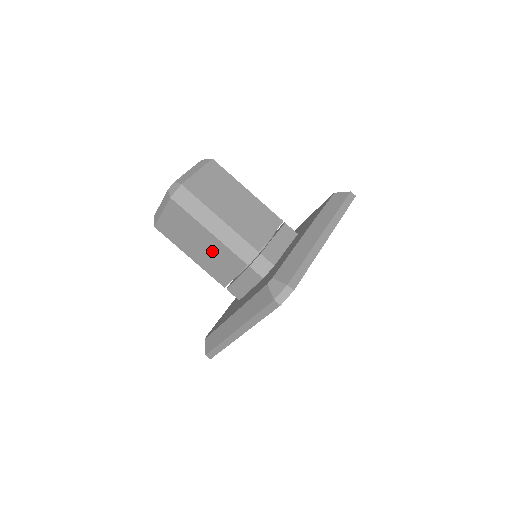
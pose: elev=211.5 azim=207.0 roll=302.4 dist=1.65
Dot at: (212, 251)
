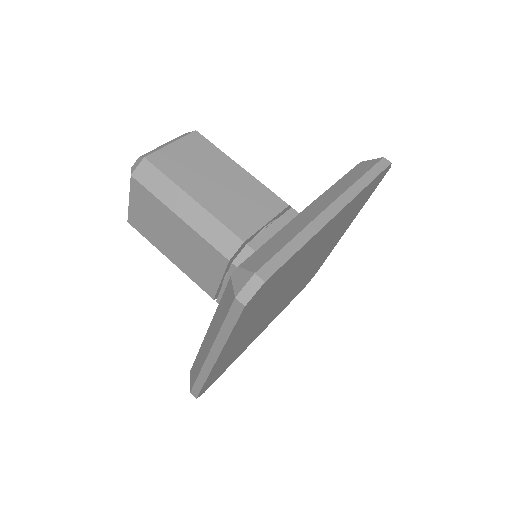
Dot at: (188, 246)
